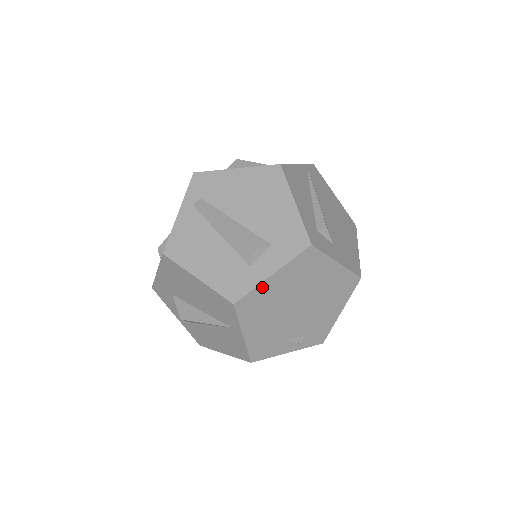
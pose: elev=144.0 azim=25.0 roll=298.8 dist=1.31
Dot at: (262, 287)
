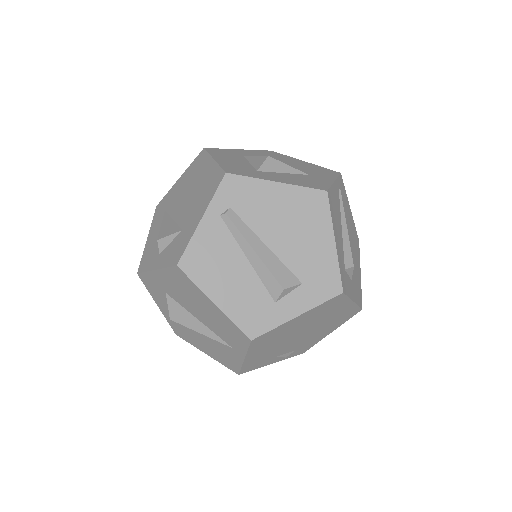
Dot at: (283, 326)
